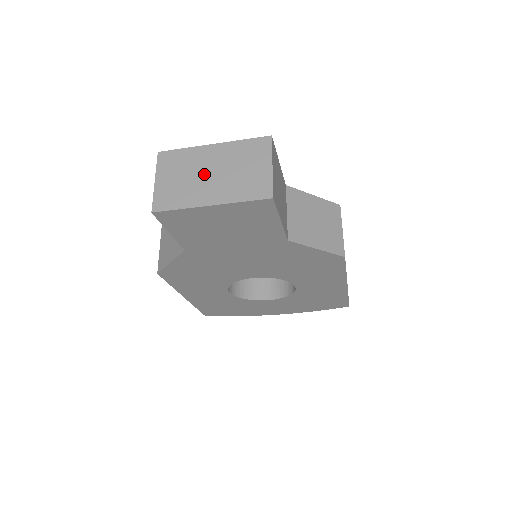
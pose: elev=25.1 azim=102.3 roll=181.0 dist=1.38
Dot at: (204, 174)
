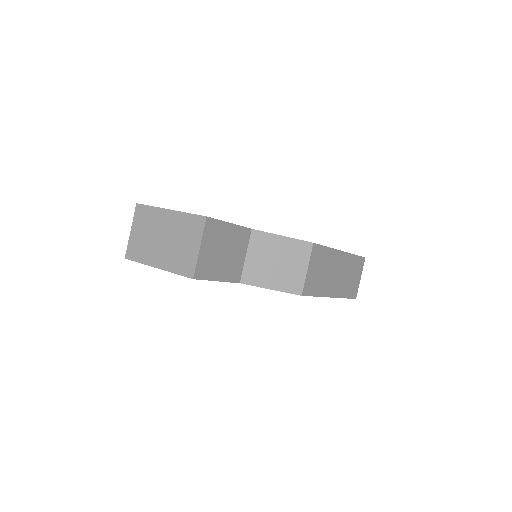
Dot at: (158, 237)
